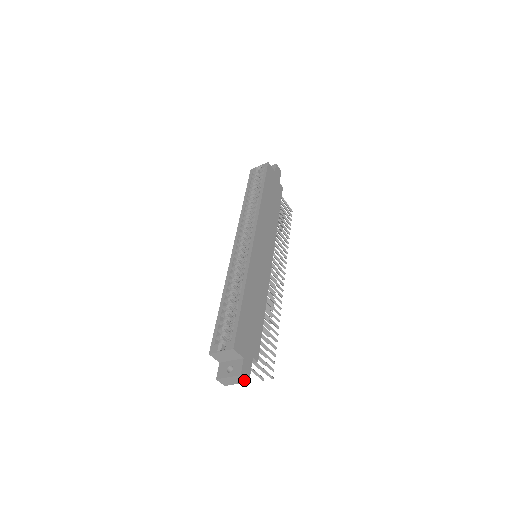
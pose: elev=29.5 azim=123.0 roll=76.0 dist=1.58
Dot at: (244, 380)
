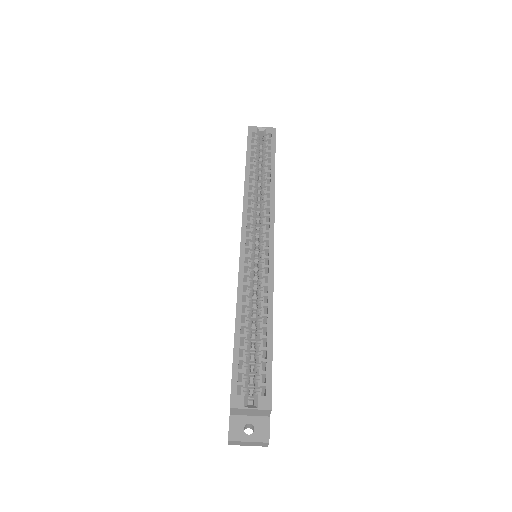
Dot at: (264, 445)
